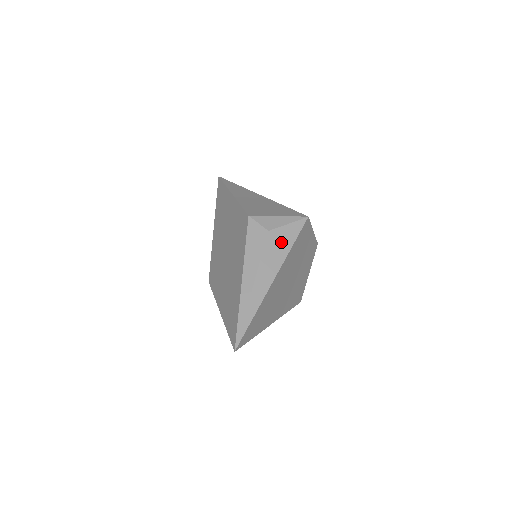
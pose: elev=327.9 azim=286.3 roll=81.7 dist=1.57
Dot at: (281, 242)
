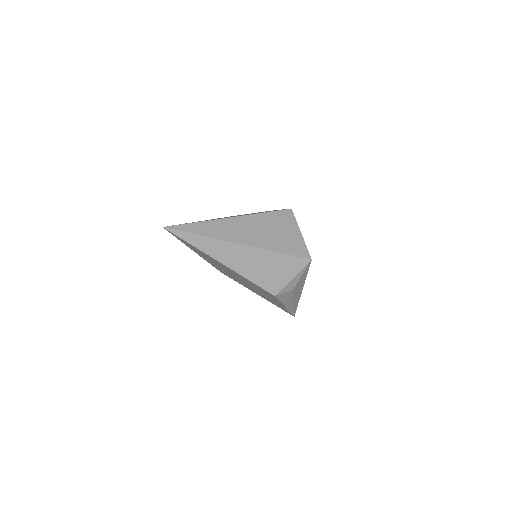
Dot at: (301, 283)
